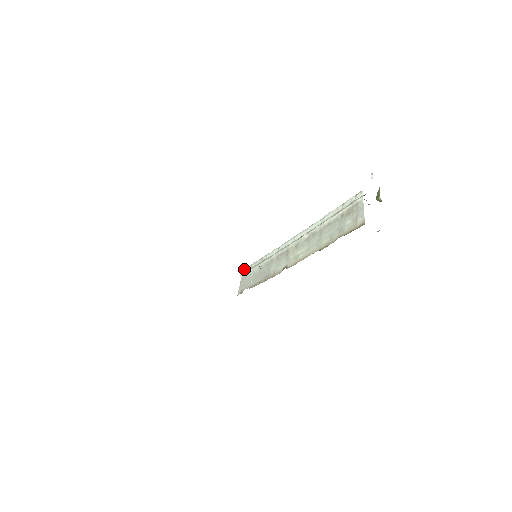
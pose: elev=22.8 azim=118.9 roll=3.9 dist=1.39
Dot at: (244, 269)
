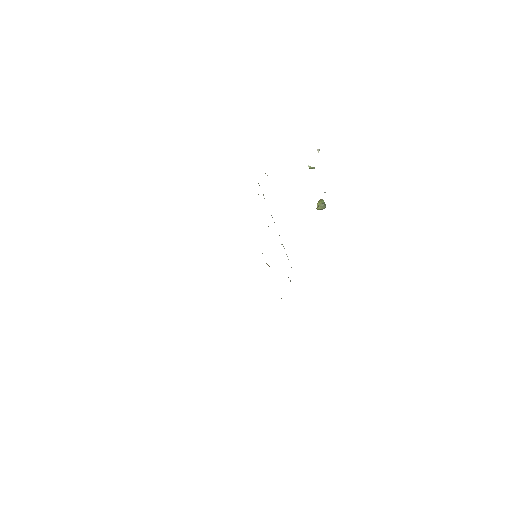
Dot at: occluded
